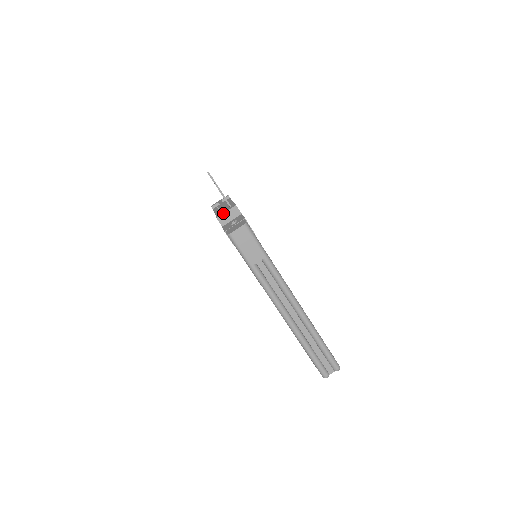
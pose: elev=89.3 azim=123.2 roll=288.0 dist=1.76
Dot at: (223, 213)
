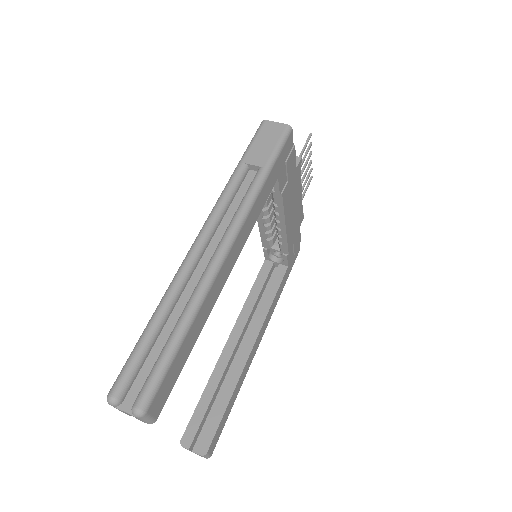
Dot at: occluded
